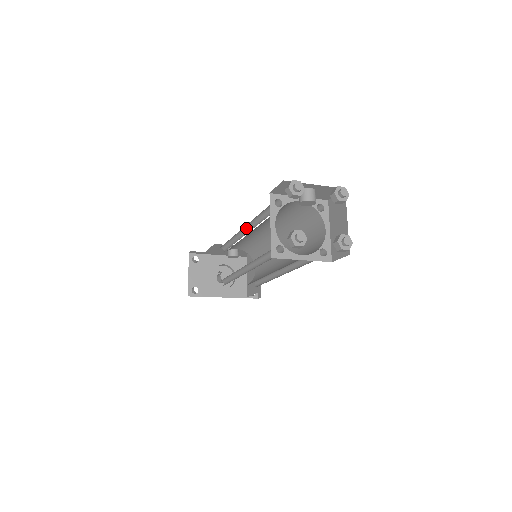
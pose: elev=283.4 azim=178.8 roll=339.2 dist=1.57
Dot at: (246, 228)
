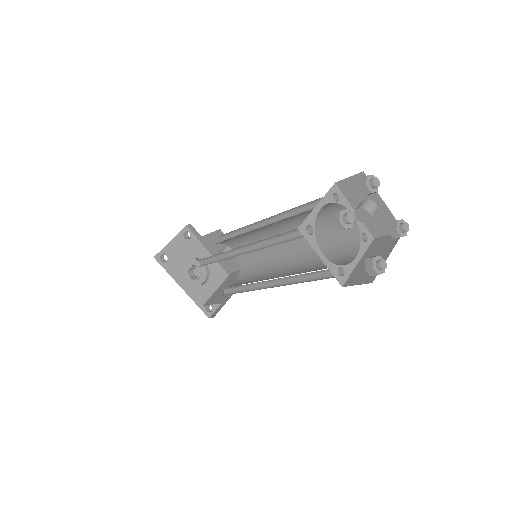
Dot at: (271, 221)
